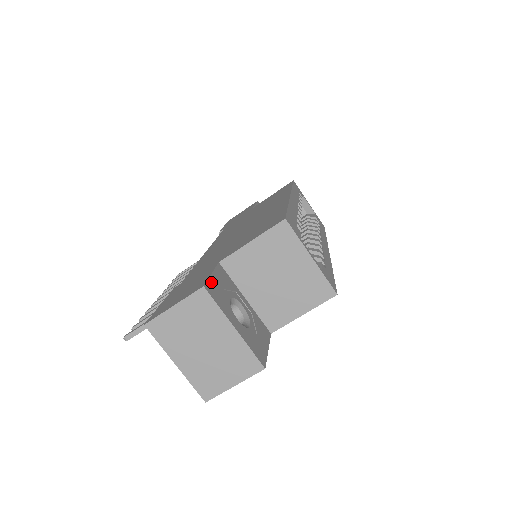
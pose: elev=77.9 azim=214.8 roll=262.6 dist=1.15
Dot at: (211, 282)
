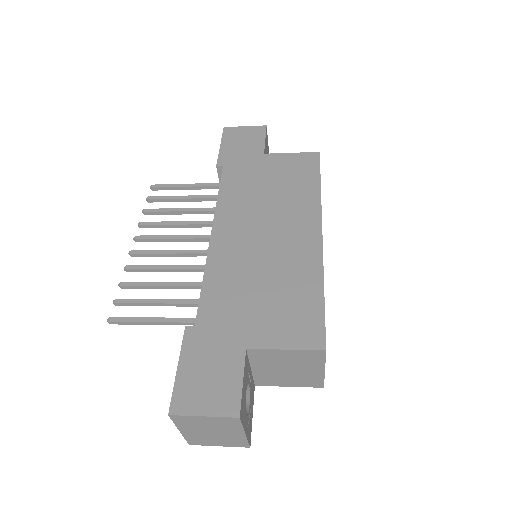
Dot at: (242, 398)
